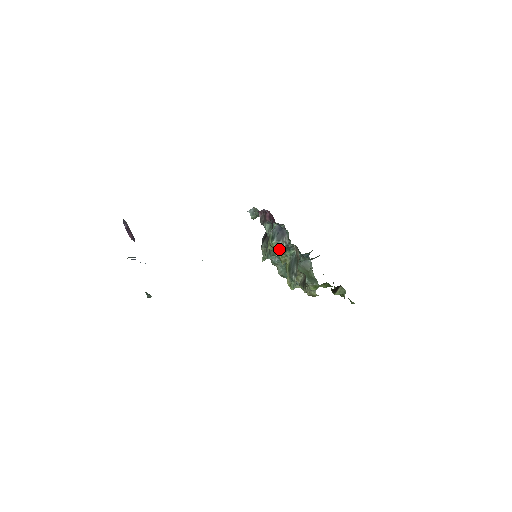
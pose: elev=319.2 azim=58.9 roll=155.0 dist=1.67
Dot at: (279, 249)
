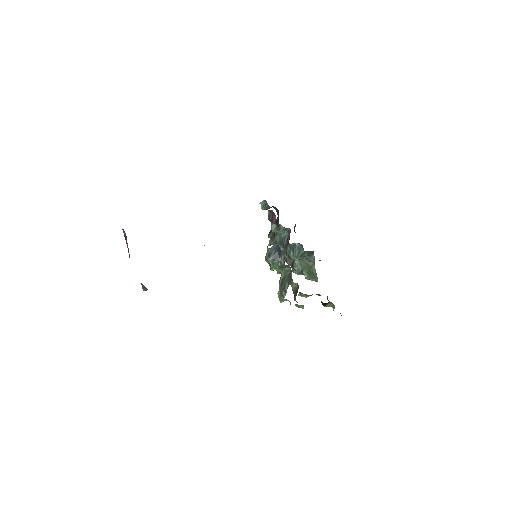
Dot at: (274, 266)
